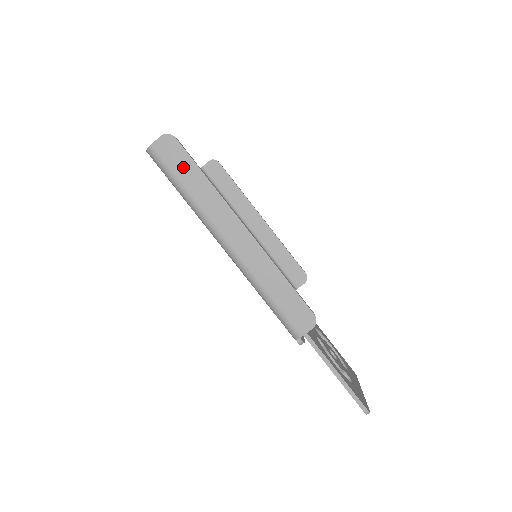
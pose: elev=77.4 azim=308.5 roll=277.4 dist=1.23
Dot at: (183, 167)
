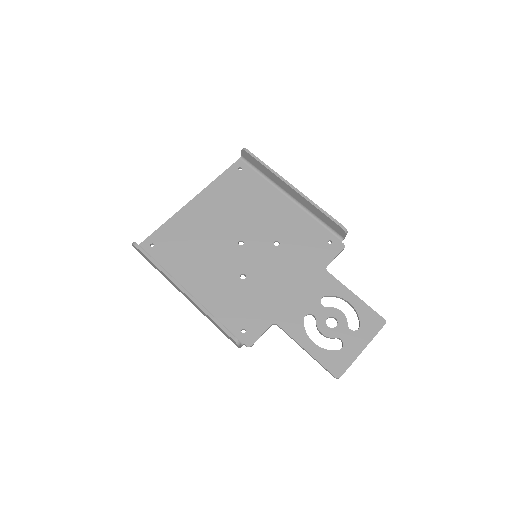
Dot at: (147, 259)
